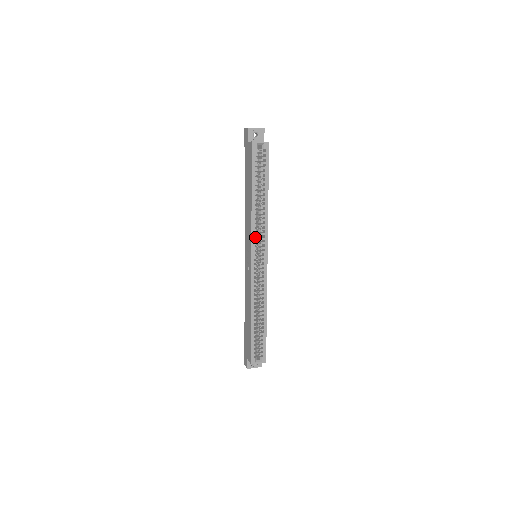
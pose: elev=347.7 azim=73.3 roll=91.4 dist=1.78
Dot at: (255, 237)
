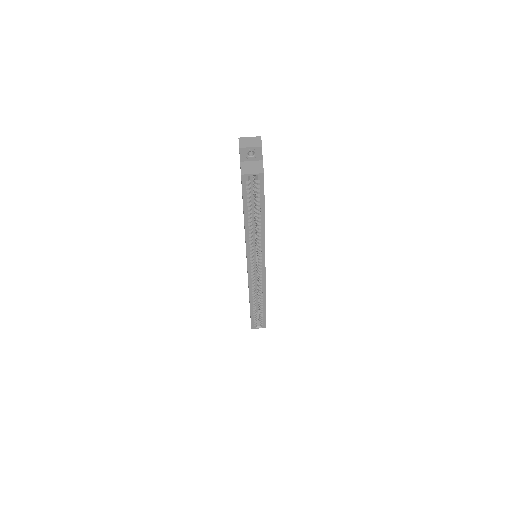
Dot at: occluded
